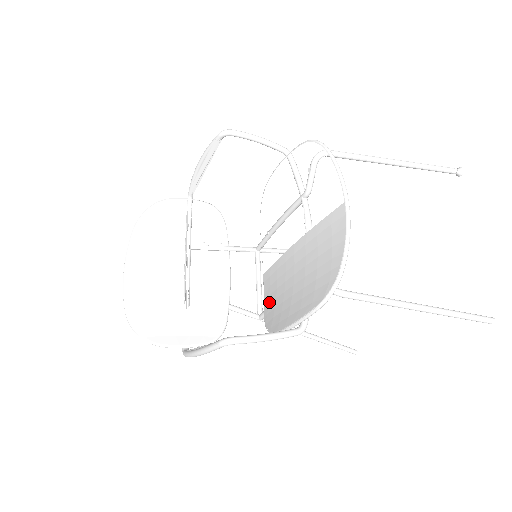
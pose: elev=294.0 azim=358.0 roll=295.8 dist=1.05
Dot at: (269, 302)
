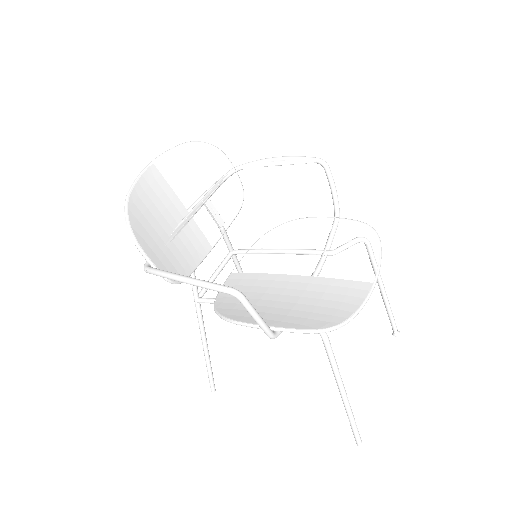
Dot at: (230, 295)
